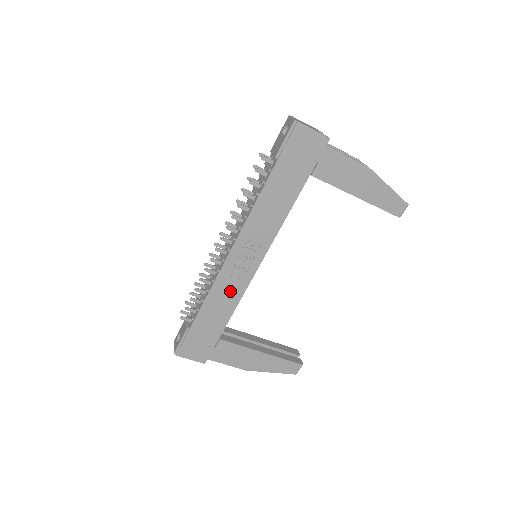
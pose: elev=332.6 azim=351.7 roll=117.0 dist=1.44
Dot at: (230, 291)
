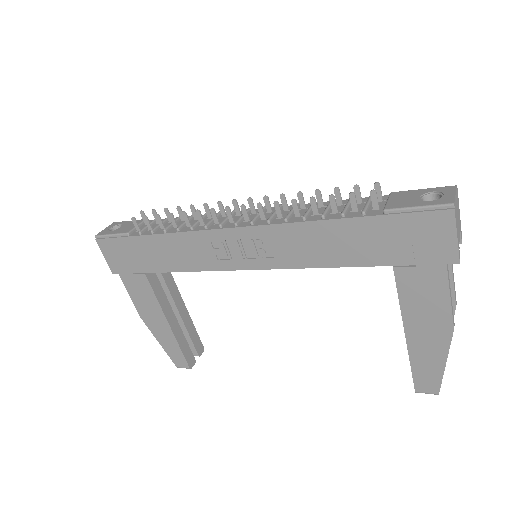
Dot at: (196, 254)
